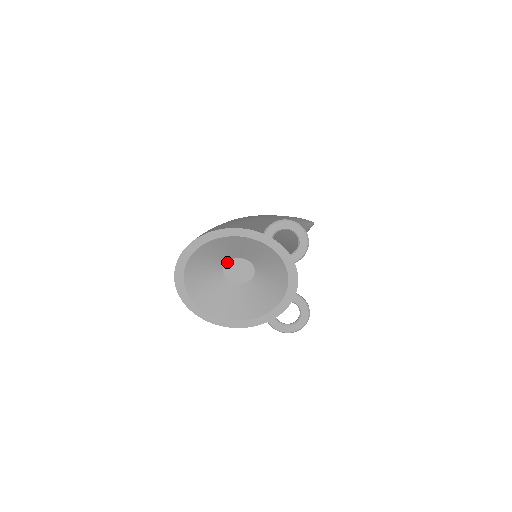
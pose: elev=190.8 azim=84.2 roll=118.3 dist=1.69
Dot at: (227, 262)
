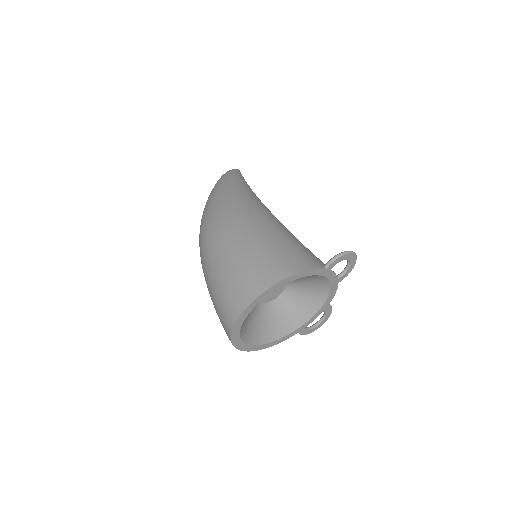
Dot at: occluded
